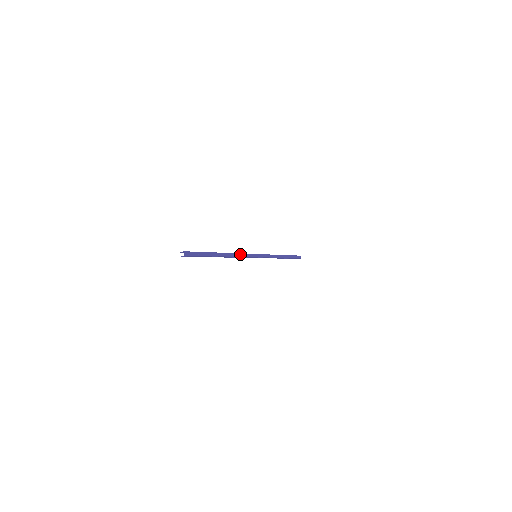
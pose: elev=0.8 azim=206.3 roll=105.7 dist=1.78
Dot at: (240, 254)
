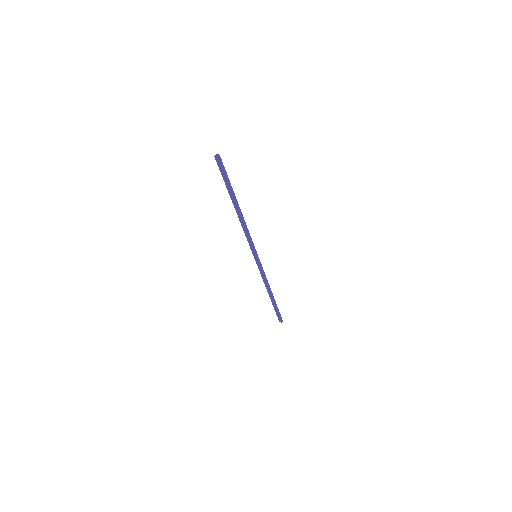
Dot at: (247, 231)
